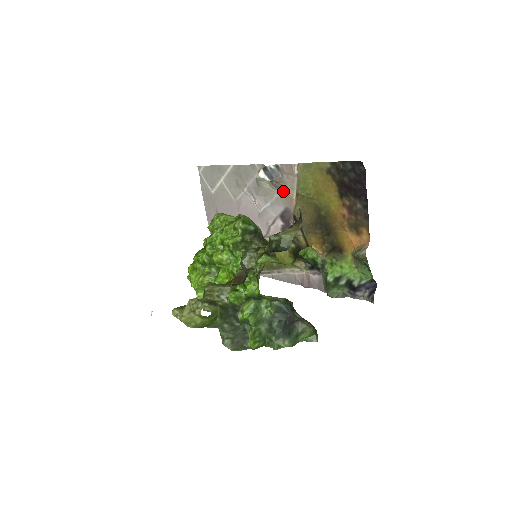
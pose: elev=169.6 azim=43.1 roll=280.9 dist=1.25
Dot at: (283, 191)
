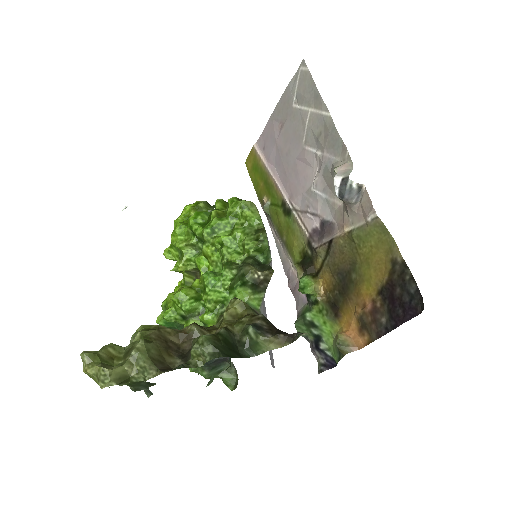
Dot at: (344, 210)
